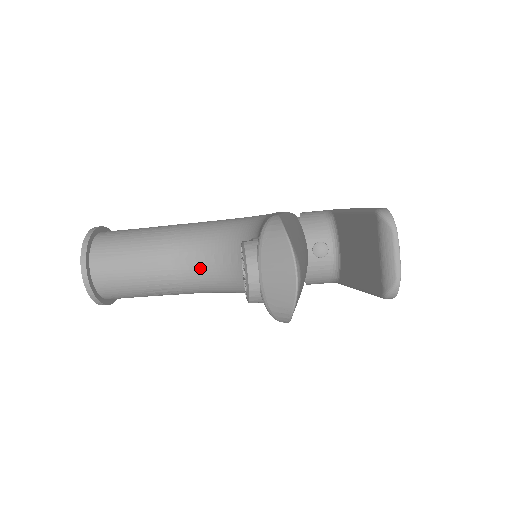
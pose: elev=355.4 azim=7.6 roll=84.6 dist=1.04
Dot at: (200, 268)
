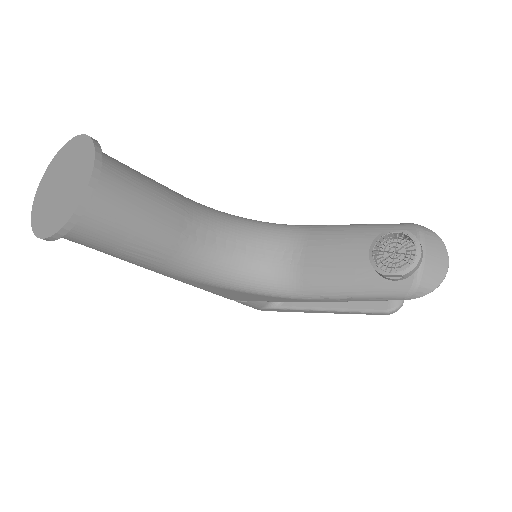
Dot at: (208, 245)
